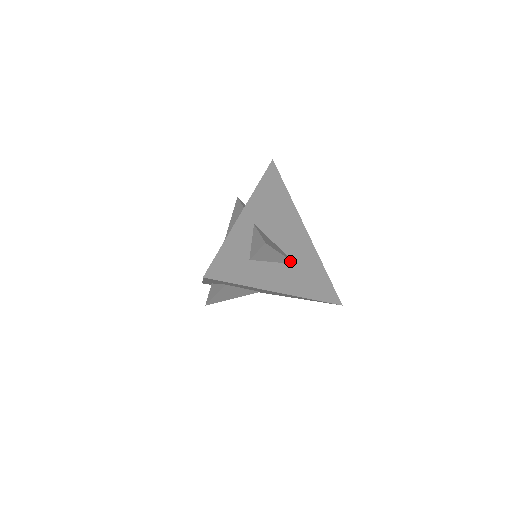
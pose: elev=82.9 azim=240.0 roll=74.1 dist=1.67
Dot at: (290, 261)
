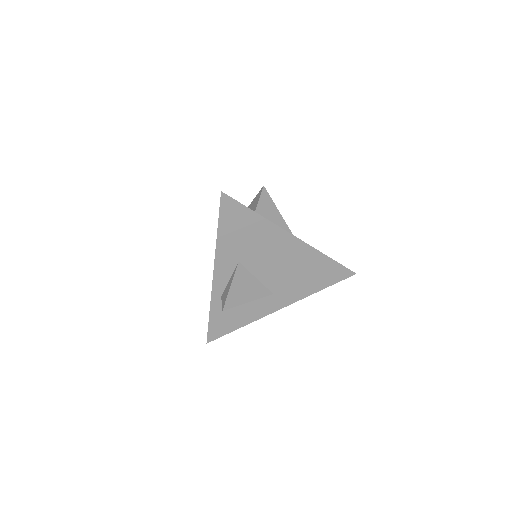
Dot at: (289, 231)
